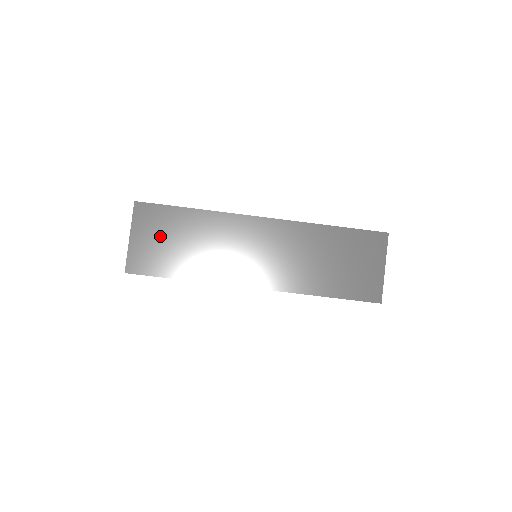
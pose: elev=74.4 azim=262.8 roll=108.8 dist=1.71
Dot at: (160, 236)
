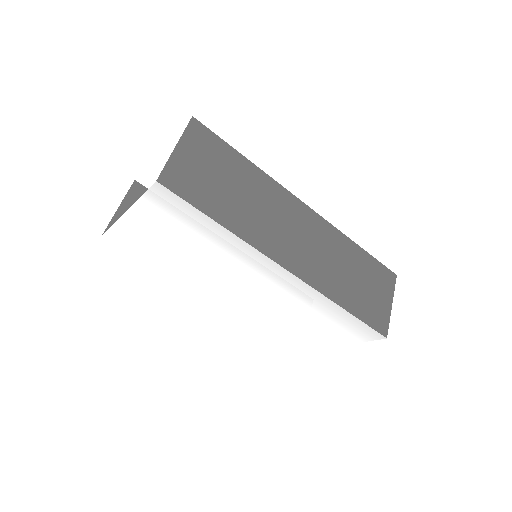
Dot at: (209, 166)
